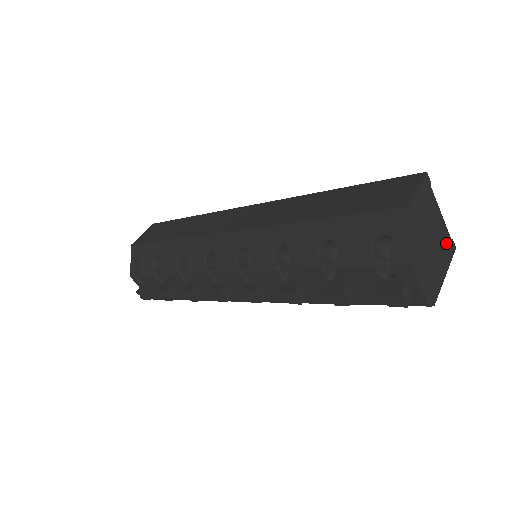
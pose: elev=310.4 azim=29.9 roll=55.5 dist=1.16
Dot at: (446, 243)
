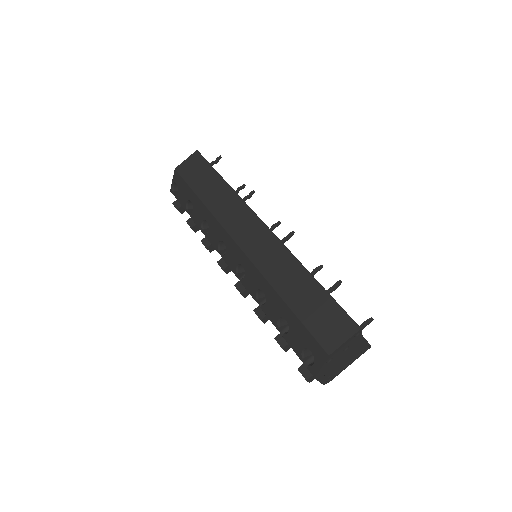
Dot at: (362, 349)
